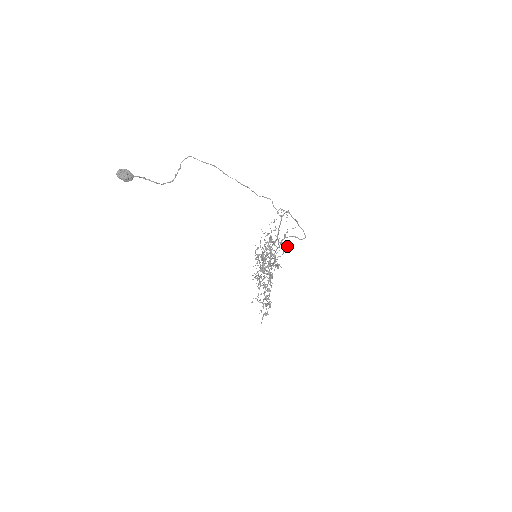
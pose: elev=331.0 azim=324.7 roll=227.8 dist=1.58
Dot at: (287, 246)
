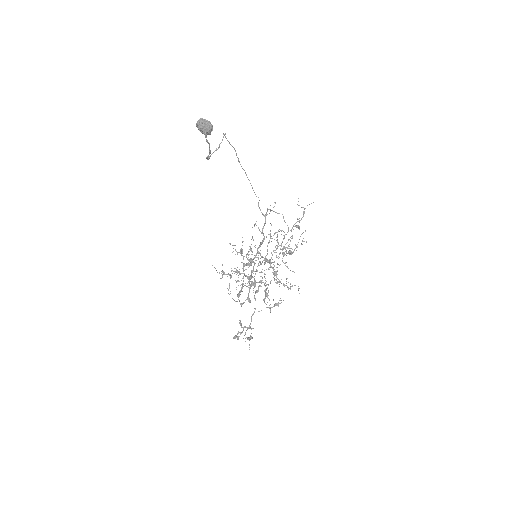
Dot at: (299, 227)
